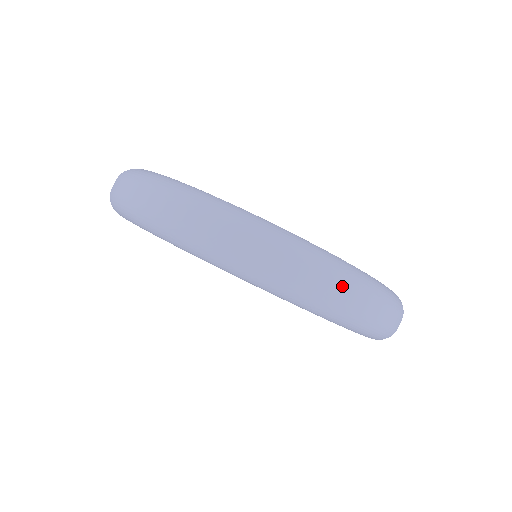
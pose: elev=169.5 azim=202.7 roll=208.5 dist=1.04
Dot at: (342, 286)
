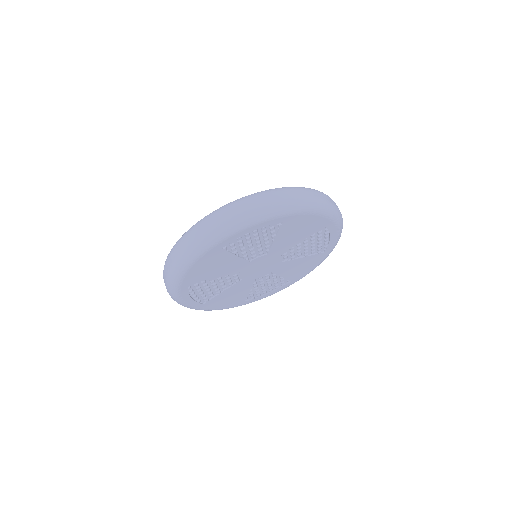
Dot at: (240, 205)
